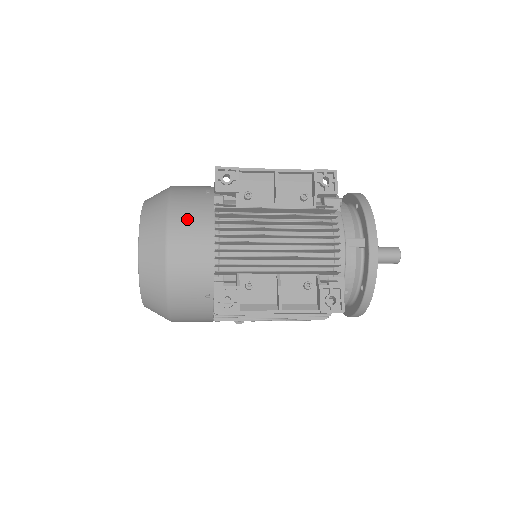
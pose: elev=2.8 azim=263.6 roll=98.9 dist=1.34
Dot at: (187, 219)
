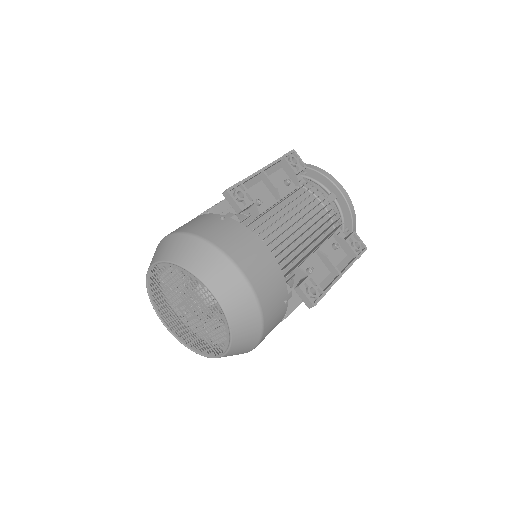
Dot at: (240, 247)
